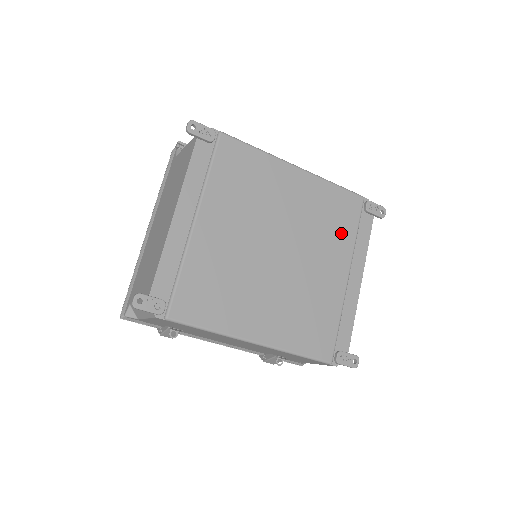
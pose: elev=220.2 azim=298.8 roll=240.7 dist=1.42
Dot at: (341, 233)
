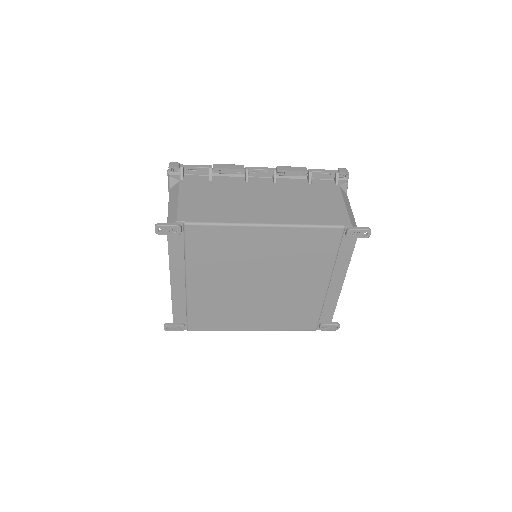
Dot at: (319, 260)
